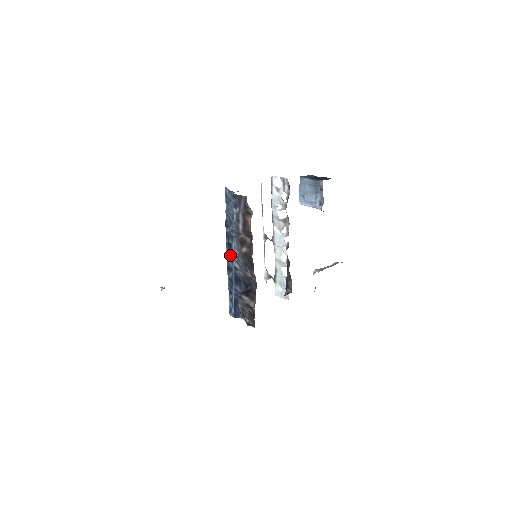
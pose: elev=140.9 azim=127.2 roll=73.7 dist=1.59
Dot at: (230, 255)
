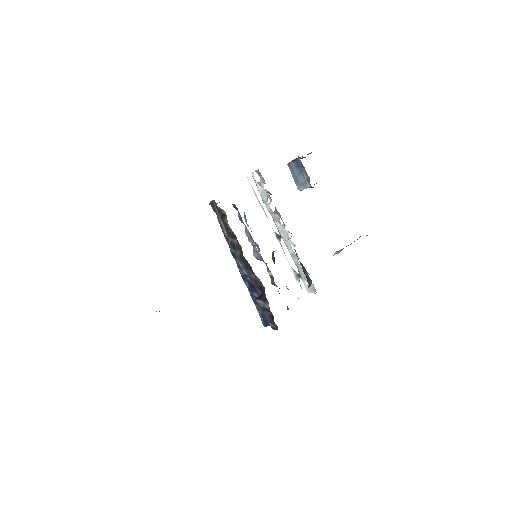
Dot at: (239, 264)
